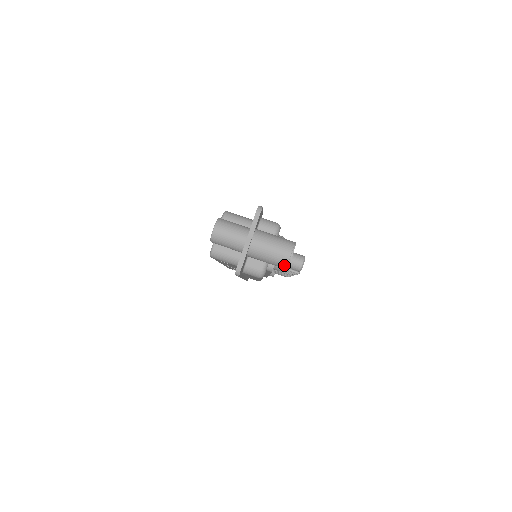
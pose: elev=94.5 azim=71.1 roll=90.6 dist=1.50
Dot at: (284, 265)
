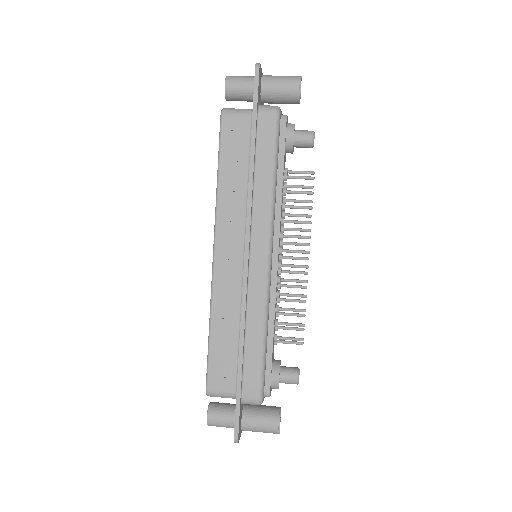
Dot at: (297, 79)
